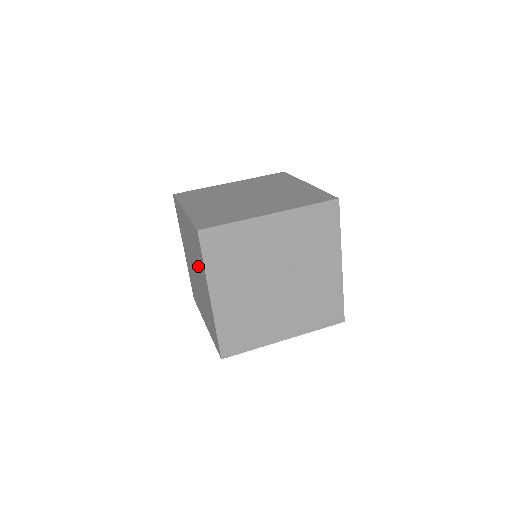
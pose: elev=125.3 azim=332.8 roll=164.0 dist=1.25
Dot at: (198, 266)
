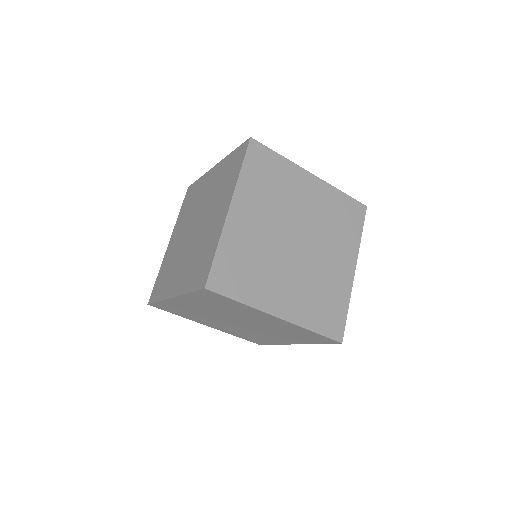
Dot at: (193, 255)
